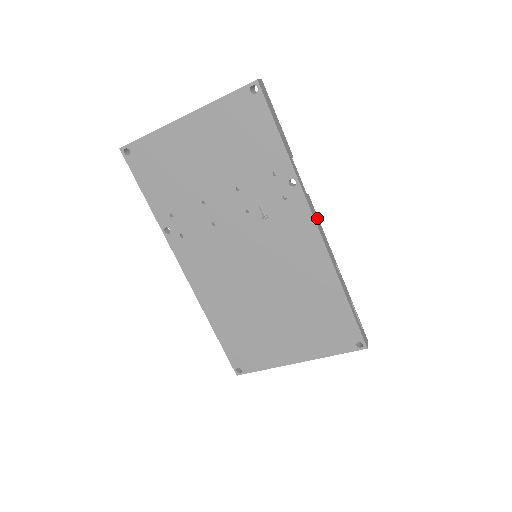
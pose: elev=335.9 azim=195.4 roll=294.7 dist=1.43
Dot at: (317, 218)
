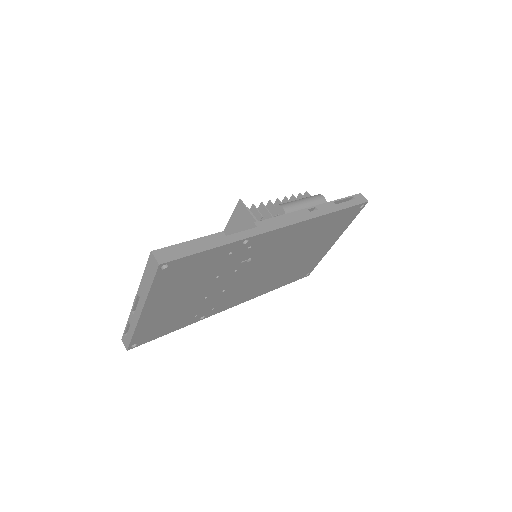
Dot at: (274, 220)
